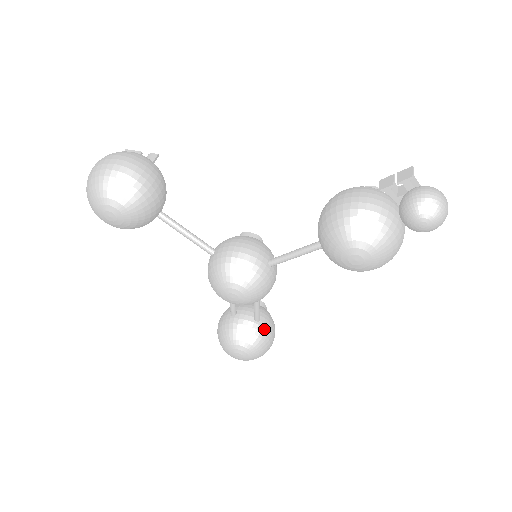
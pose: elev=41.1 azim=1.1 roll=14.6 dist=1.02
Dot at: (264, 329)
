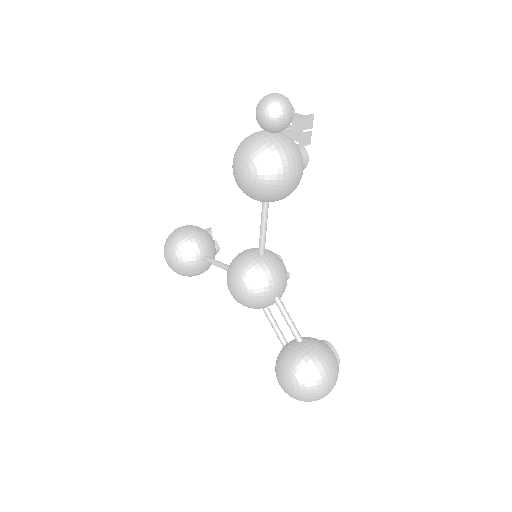
Dot at: (304, 347)
